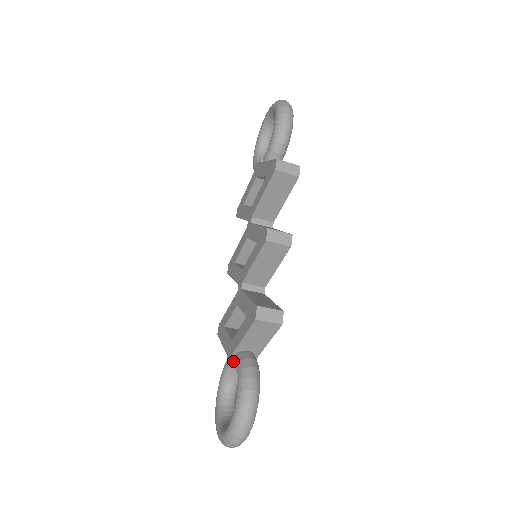
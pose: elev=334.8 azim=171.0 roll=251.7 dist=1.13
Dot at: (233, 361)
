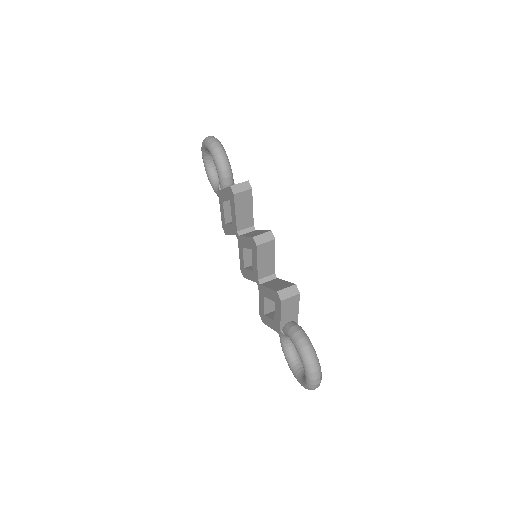
Dot at: (283, 334)
